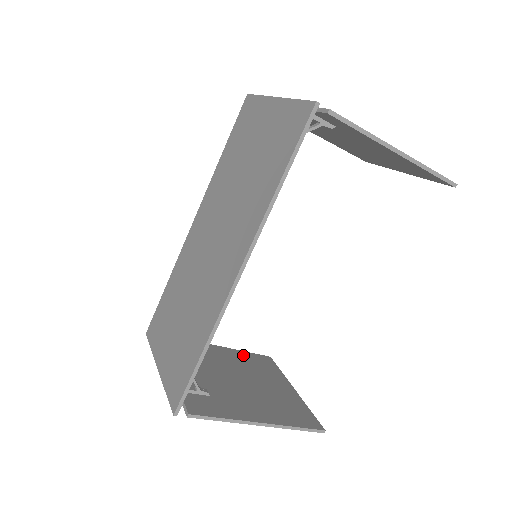
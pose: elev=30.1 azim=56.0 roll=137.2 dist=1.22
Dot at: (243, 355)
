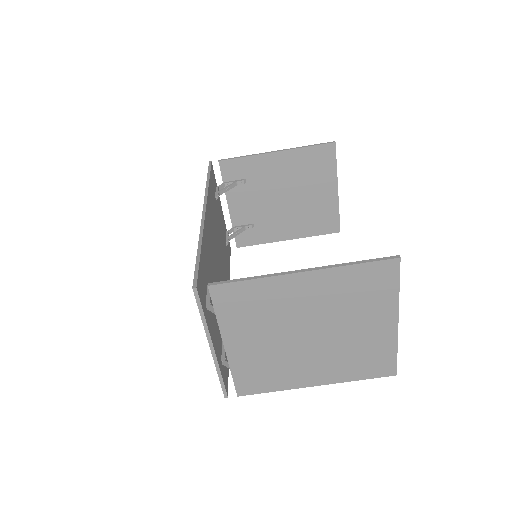
Dot at: (347, 371)
